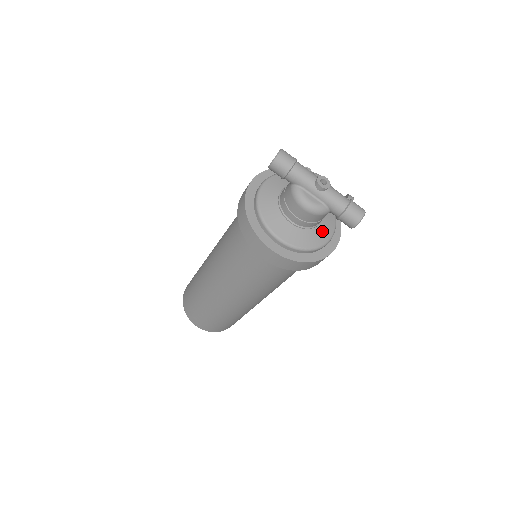
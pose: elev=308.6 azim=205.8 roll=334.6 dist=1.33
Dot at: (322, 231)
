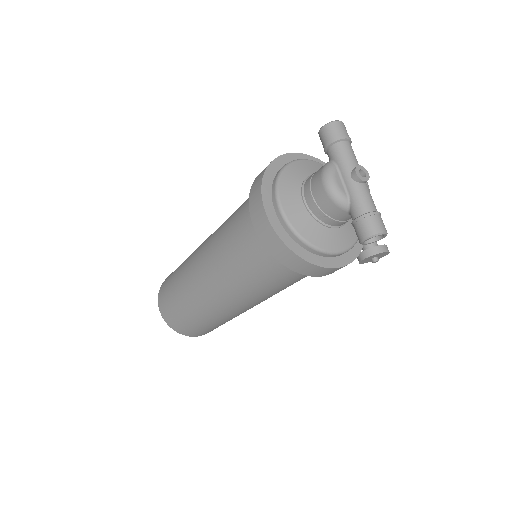
Dot at: (330, 237)
